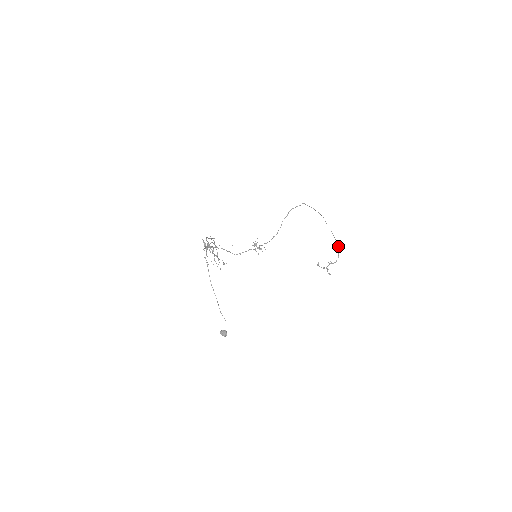
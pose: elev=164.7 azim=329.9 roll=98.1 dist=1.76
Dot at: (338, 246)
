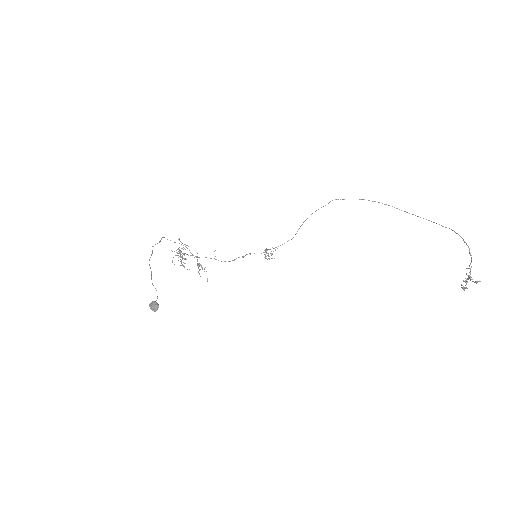
Dot at: occluded
